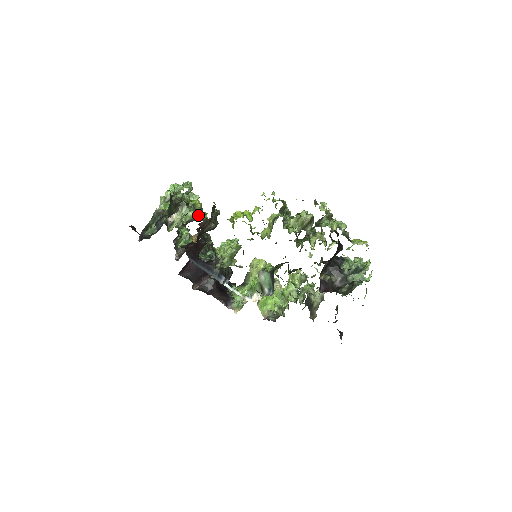
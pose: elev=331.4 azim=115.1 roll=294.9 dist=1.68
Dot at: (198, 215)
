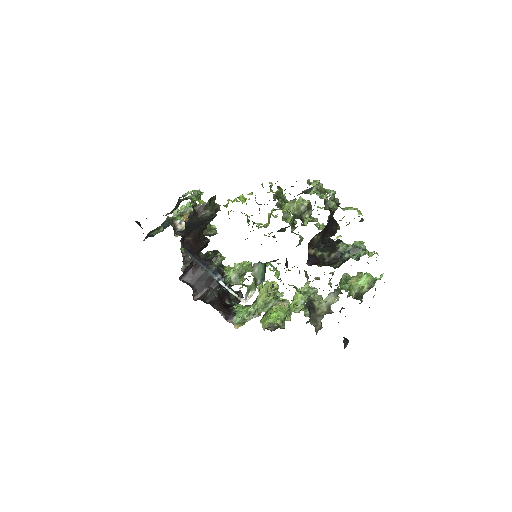
Dot at: occluded
